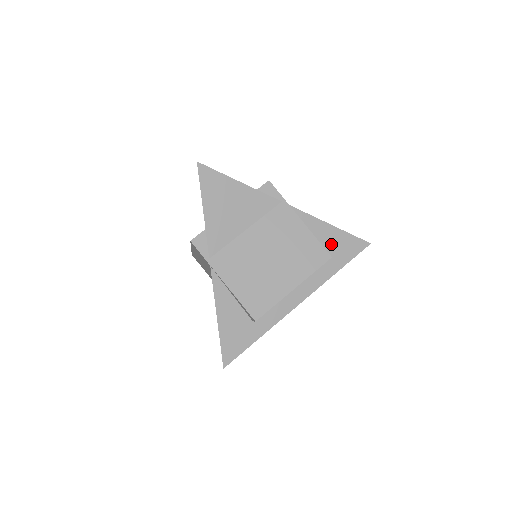
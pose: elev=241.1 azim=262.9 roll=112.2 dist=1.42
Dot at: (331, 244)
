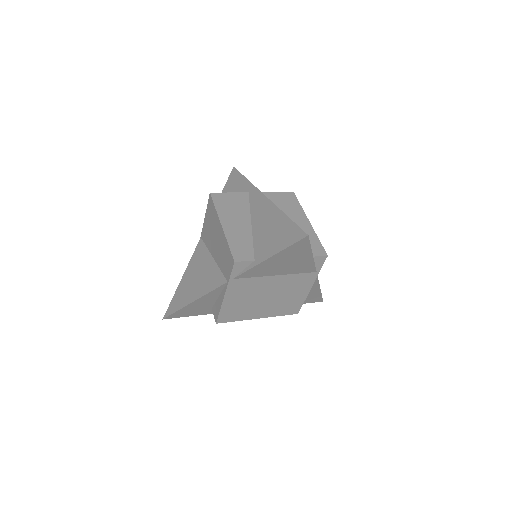
Dot at: occluded
